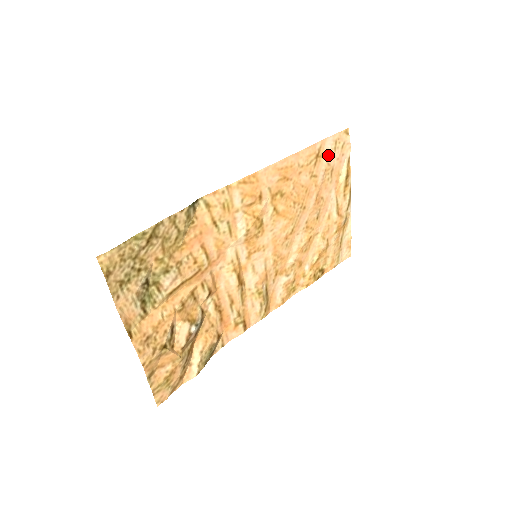
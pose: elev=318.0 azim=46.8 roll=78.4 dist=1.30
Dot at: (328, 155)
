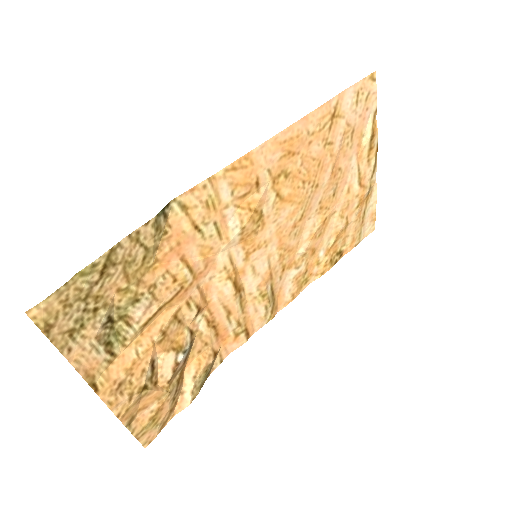
Dot at: (347, 113)
